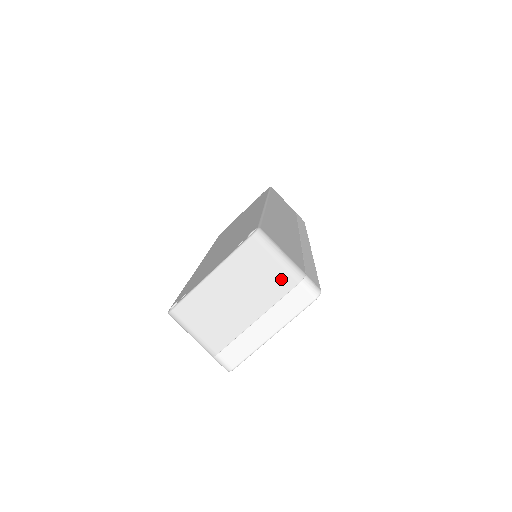
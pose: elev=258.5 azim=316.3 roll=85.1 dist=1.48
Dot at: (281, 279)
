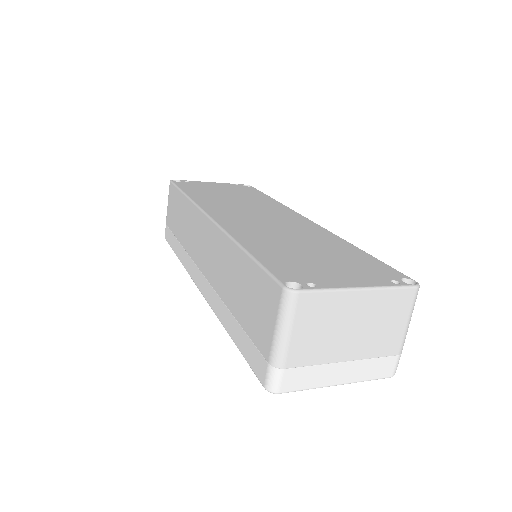
Dot at: (394, 341)
